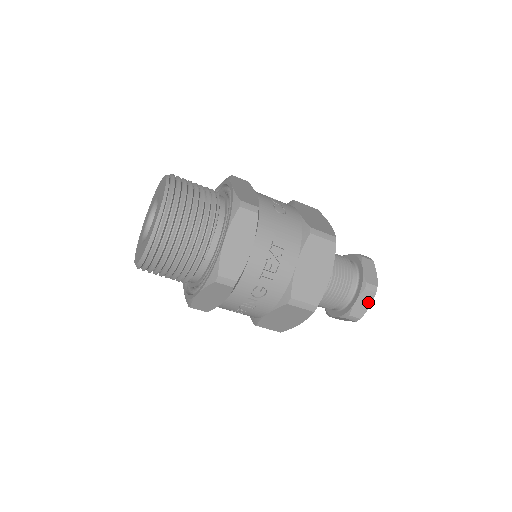
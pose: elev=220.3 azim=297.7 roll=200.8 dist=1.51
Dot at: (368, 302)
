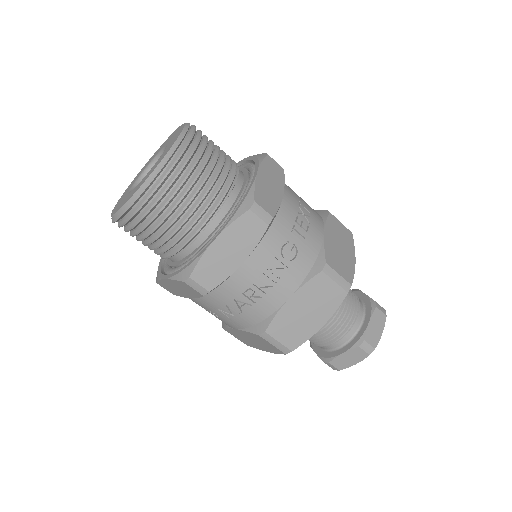
Dot at: (380, 326)
